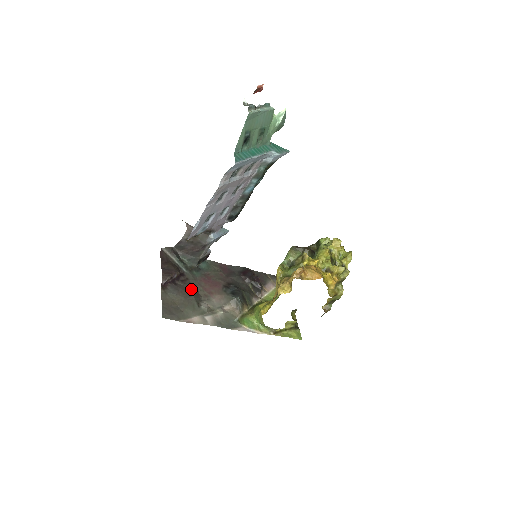
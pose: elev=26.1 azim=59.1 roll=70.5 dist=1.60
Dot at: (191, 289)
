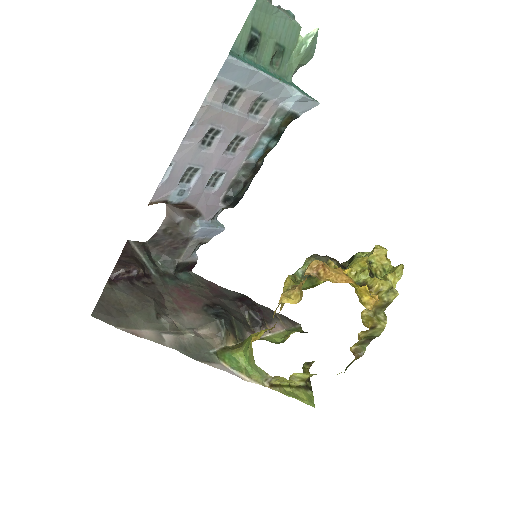
Dot at: (153, 294)
